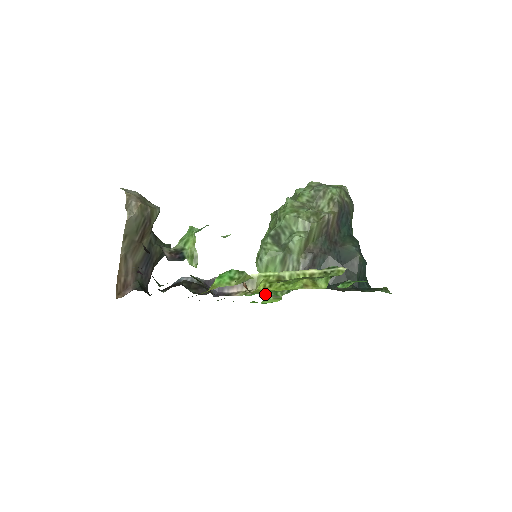
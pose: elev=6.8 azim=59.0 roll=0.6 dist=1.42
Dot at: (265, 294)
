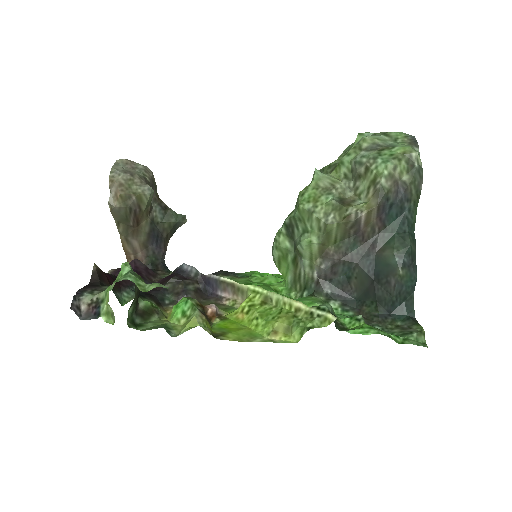
Dot at: occluded
